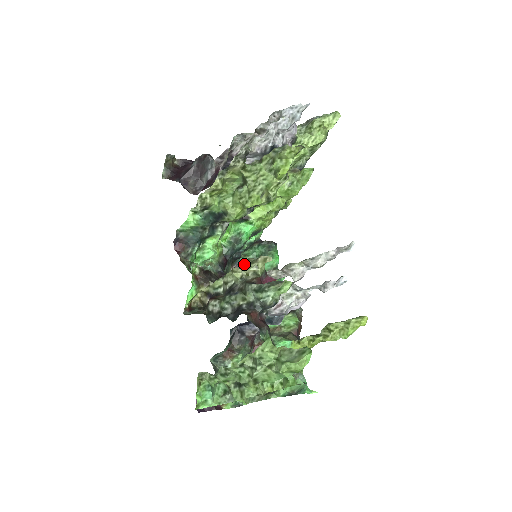
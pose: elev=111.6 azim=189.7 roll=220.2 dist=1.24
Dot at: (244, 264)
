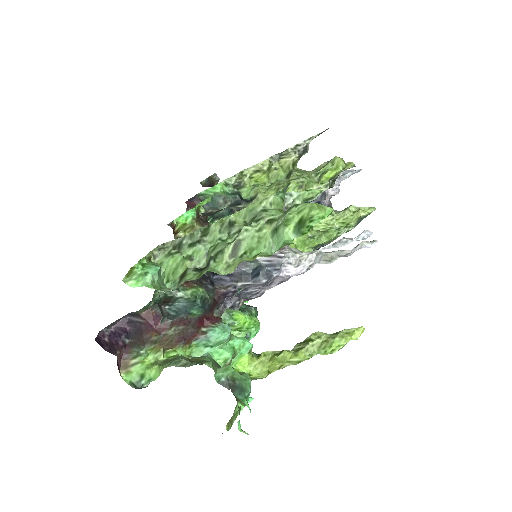
Dot at: occluded
